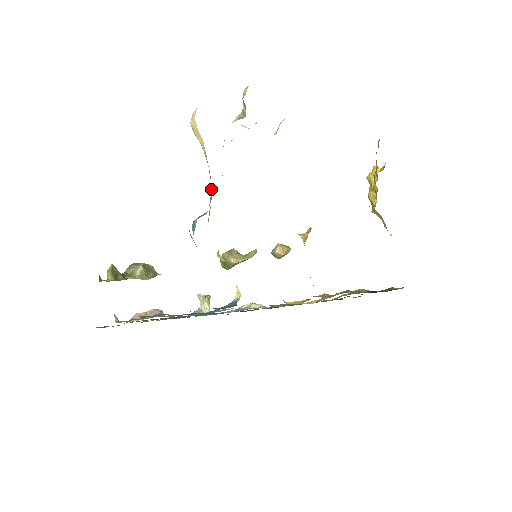
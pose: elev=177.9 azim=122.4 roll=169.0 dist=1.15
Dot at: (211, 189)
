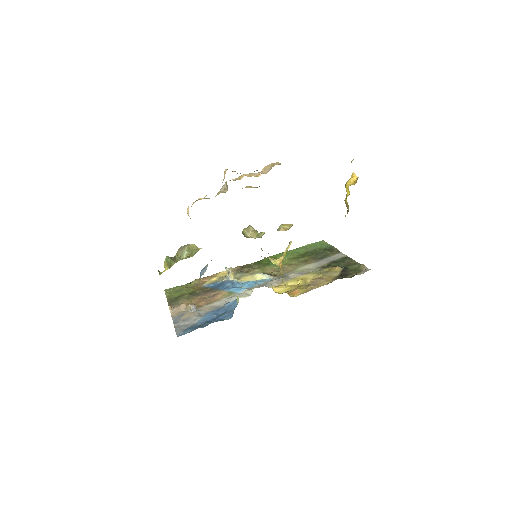
Dot at: occluded
